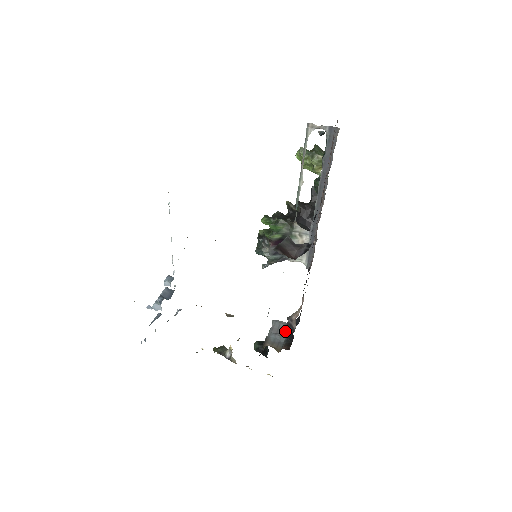
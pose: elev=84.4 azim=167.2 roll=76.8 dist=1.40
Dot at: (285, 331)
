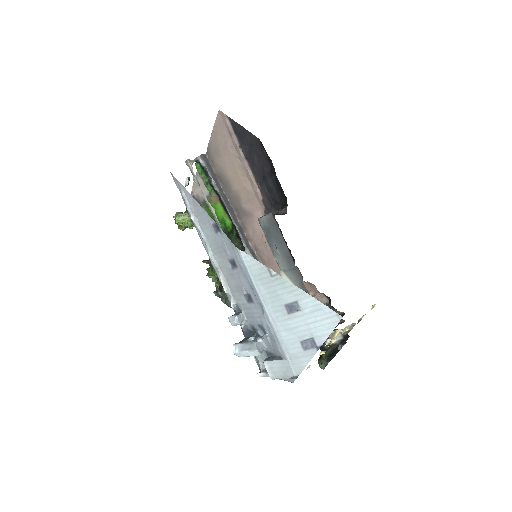
Dot at: occluded
